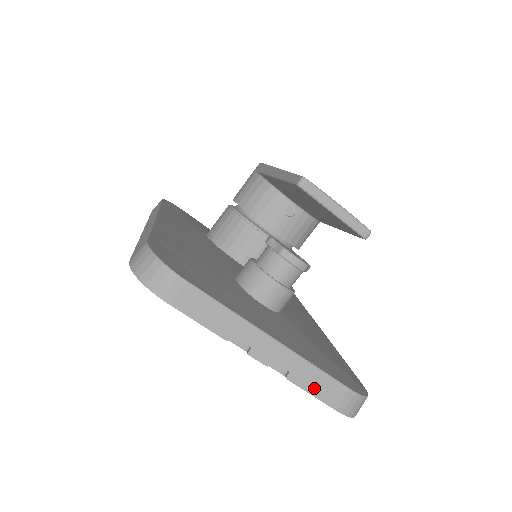
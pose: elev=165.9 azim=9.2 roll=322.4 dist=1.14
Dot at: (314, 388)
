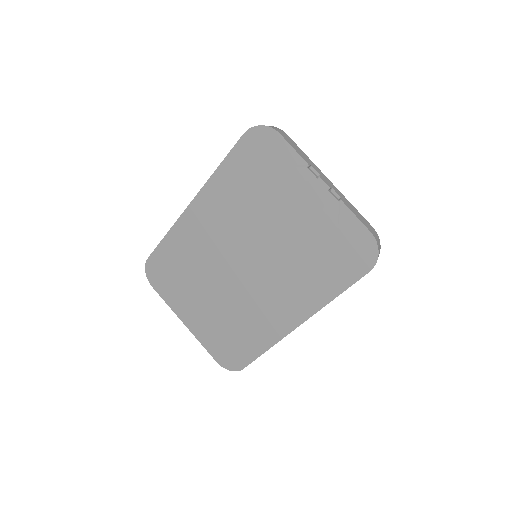
Dot at: (356, 214)
